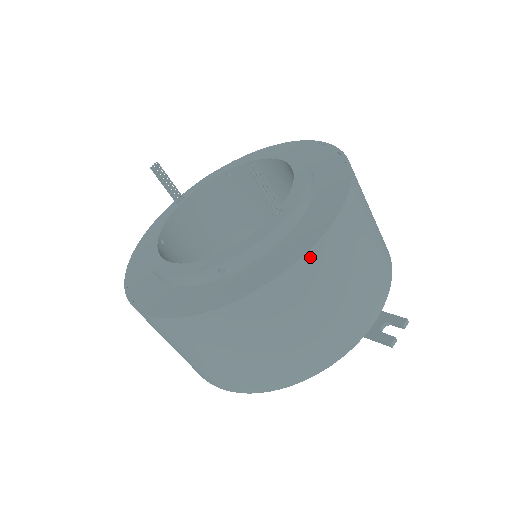
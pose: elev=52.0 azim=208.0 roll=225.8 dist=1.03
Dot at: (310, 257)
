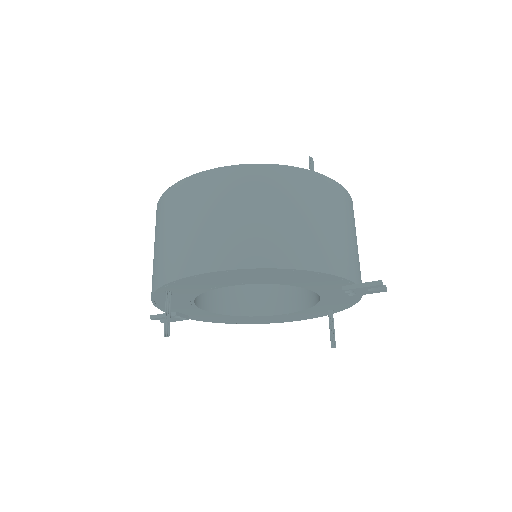
Dot at: (343, 191)
